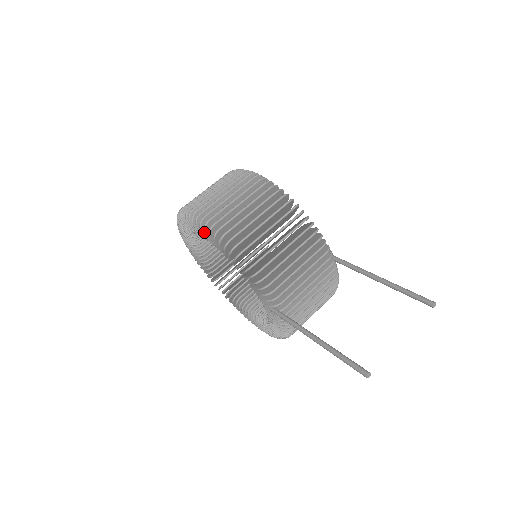
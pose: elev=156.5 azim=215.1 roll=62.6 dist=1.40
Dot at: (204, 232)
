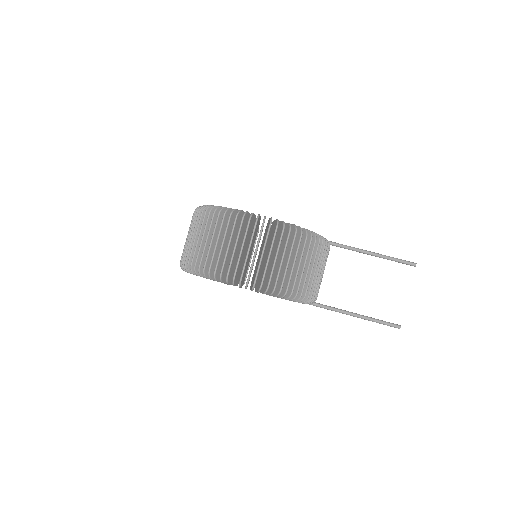
Dot at: occluded
